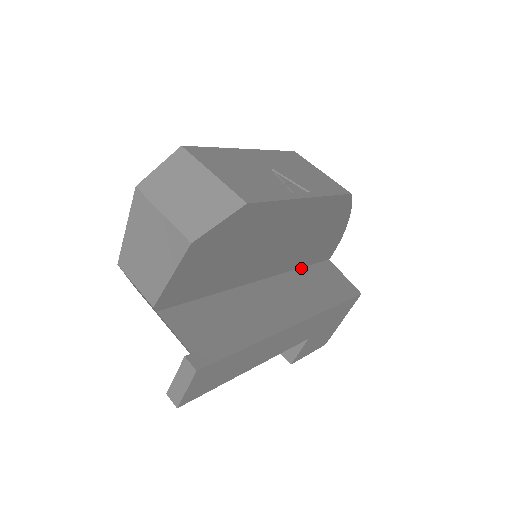
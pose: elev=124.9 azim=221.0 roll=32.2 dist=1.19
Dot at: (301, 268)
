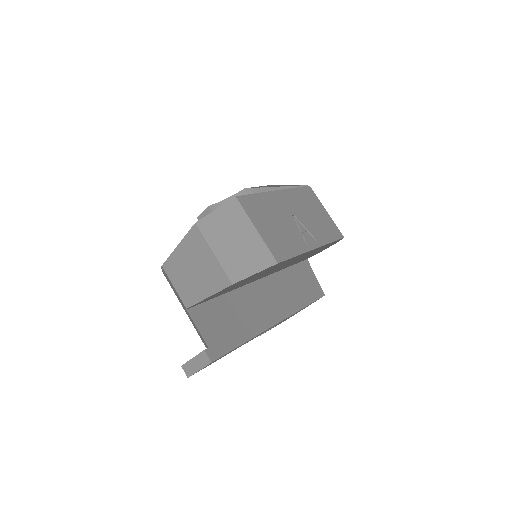
Dot at: (286, 268)
